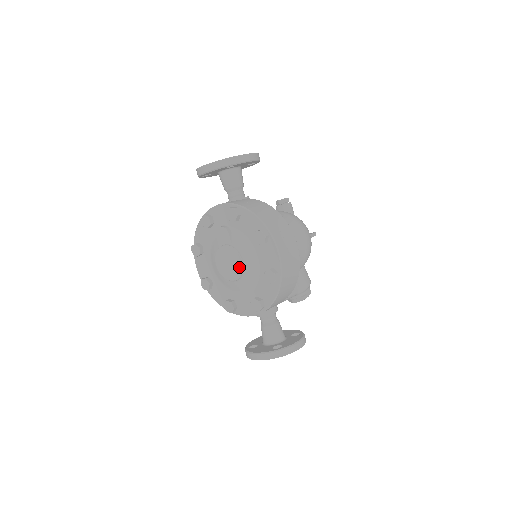
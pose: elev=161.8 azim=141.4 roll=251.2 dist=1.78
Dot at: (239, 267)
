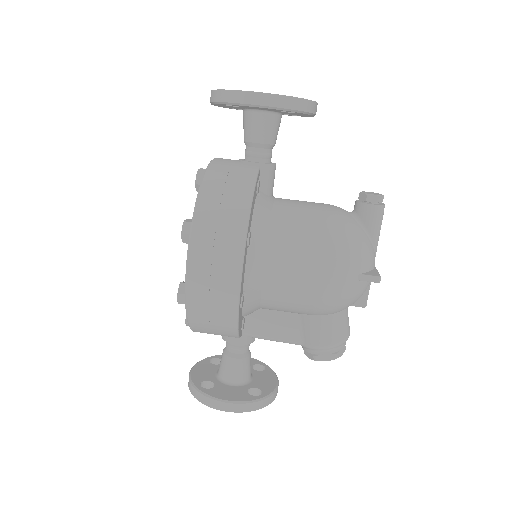
Dot at: occluded
